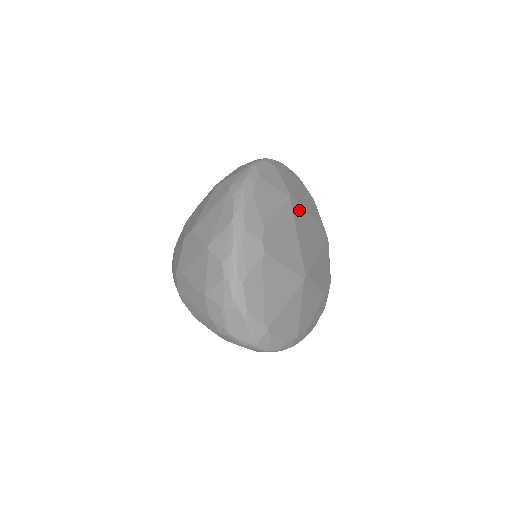
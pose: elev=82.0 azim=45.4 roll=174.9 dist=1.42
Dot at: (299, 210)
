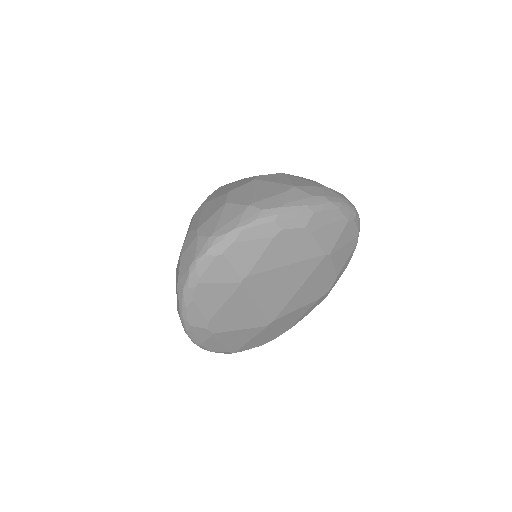
Dot at: (260, 279)
